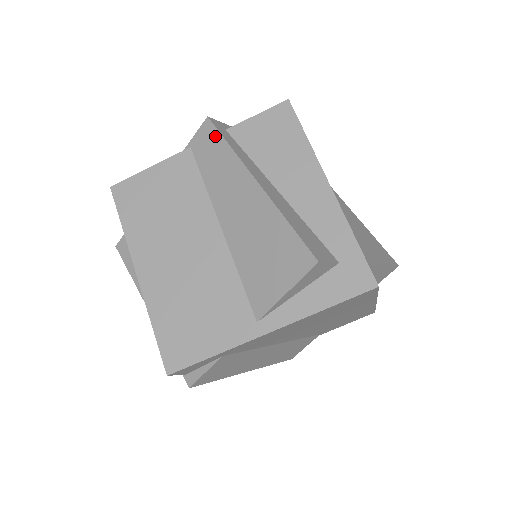
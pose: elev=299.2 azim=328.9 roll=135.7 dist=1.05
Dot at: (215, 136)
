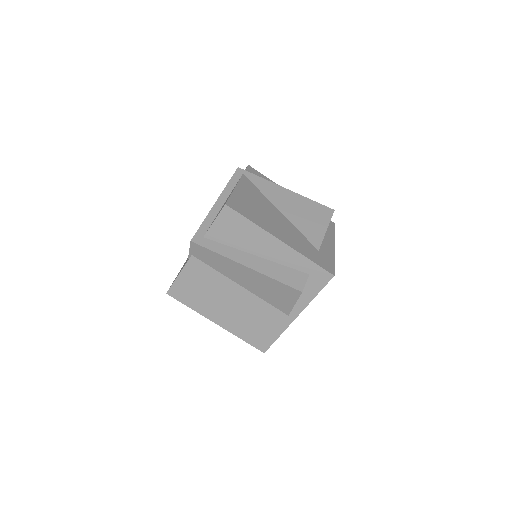
Dot at: (203, 250)
